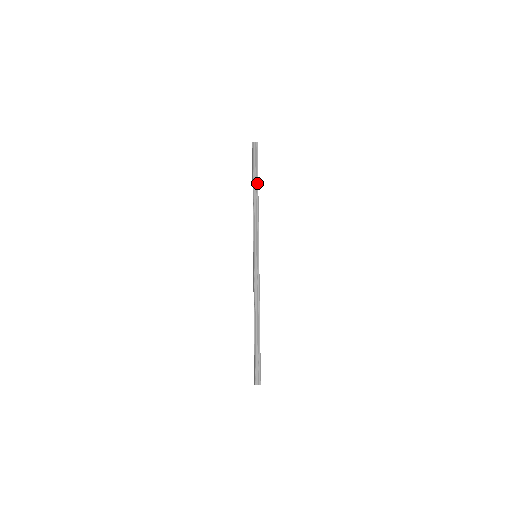
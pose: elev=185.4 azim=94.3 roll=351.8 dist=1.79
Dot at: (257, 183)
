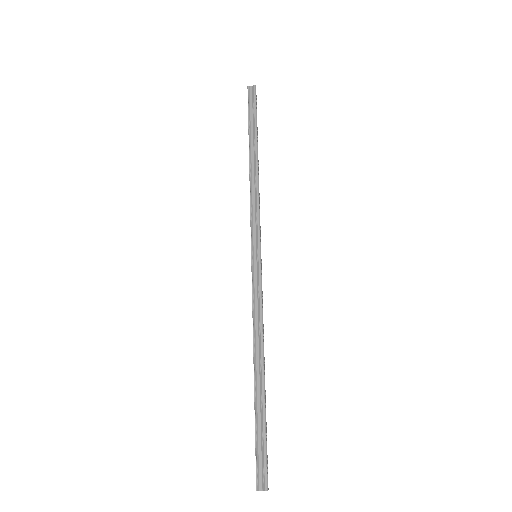
Dot at: (255, 143)
